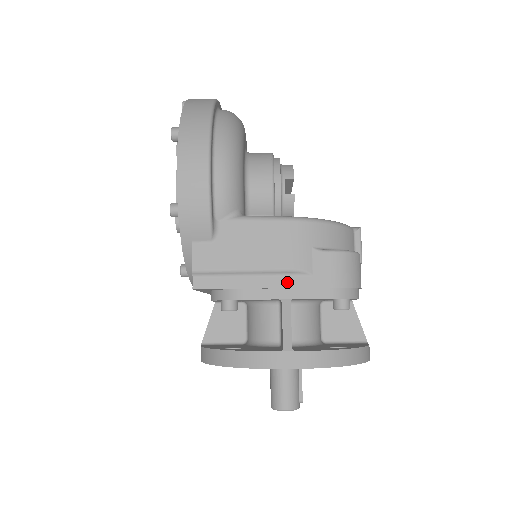
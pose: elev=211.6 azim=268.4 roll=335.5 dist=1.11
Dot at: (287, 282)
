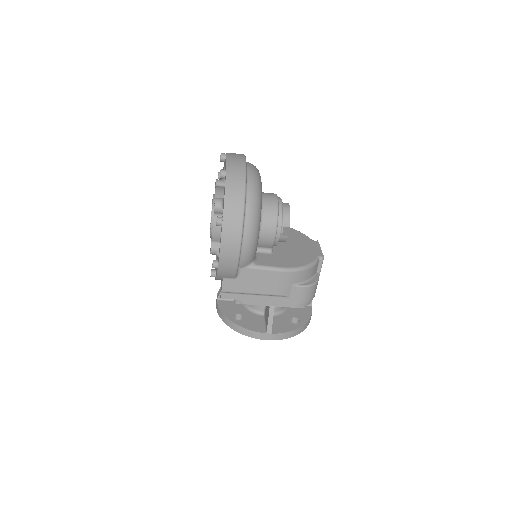
Dot at: (274, 299)
